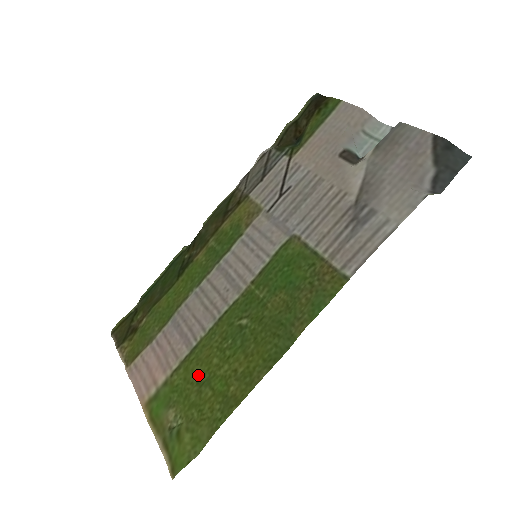
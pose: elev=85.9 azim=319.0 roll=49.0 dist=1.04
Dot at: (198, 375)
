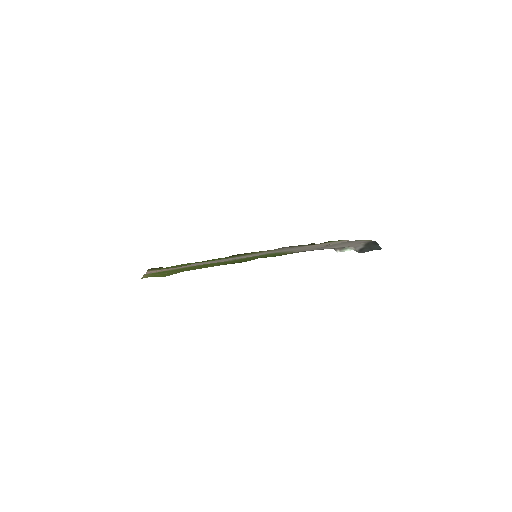
Dot at: (188, 268)
